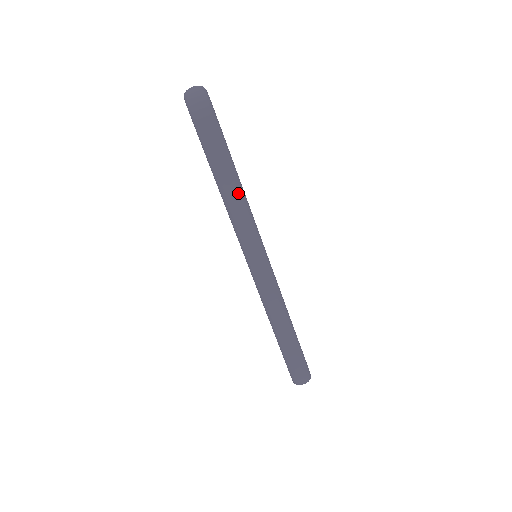
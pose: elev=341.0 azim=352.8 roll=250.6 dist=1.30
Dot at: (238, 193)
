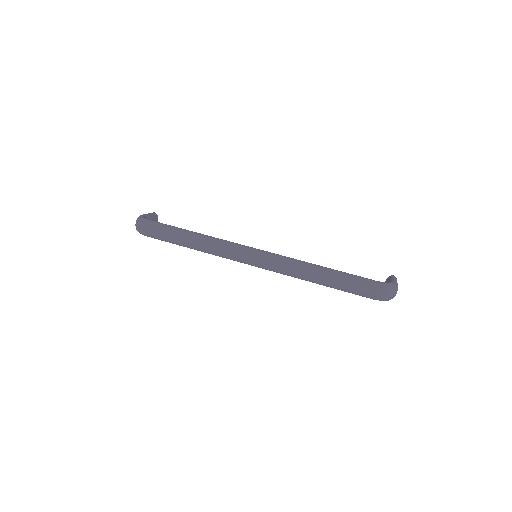
Dot at: (200, 240)
